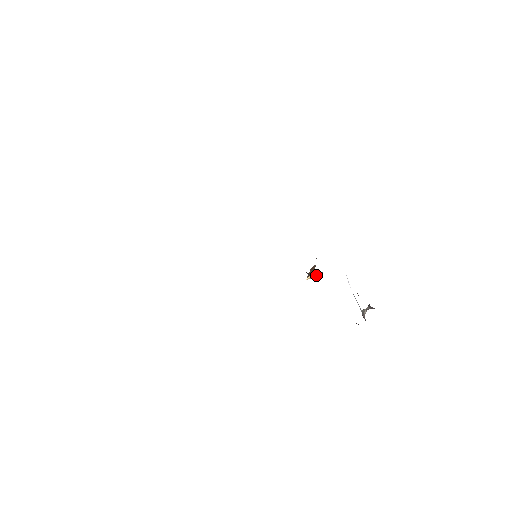
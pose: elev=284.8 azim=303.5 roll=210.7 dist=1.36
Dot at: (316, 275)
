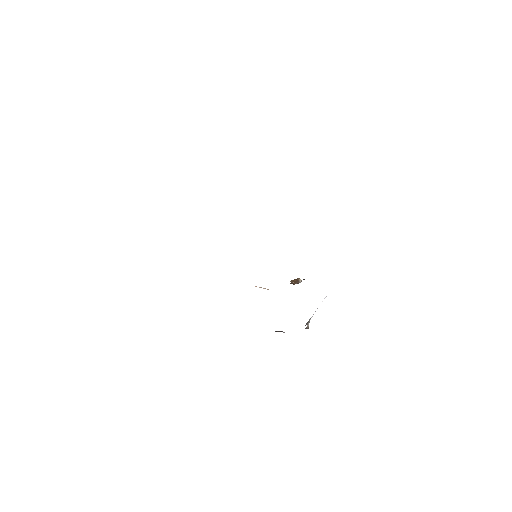
Dot at: occluded
